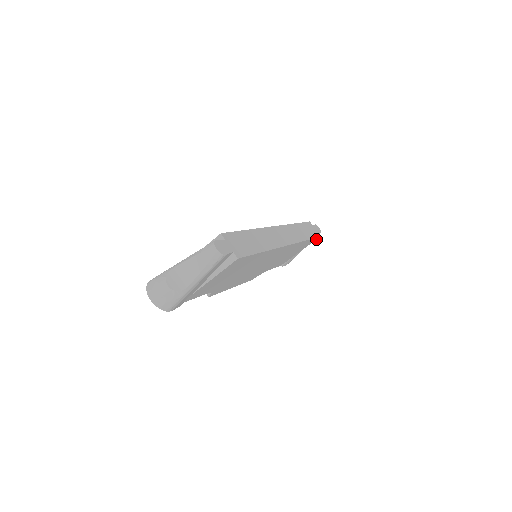
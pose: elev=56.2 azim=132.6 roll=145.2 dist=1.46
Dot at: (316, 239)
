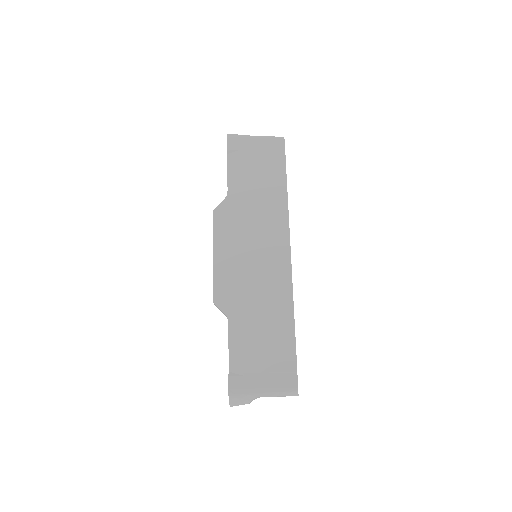
Dot at: occluded
